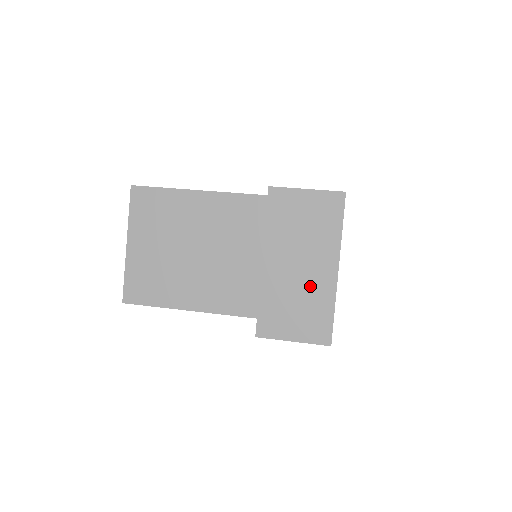
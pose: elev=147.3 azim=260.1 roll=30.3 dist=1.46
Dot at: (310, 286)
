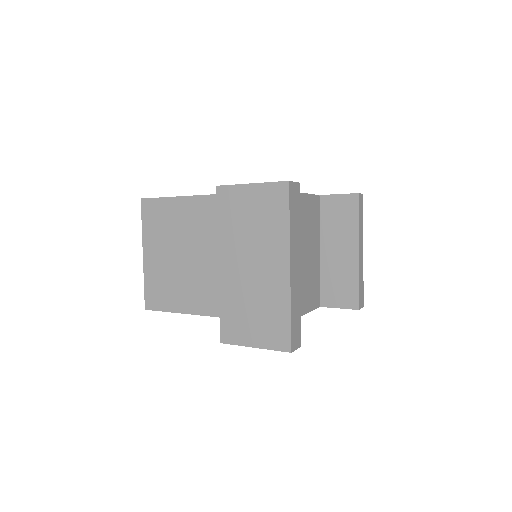
Dot at: (264, 288)
